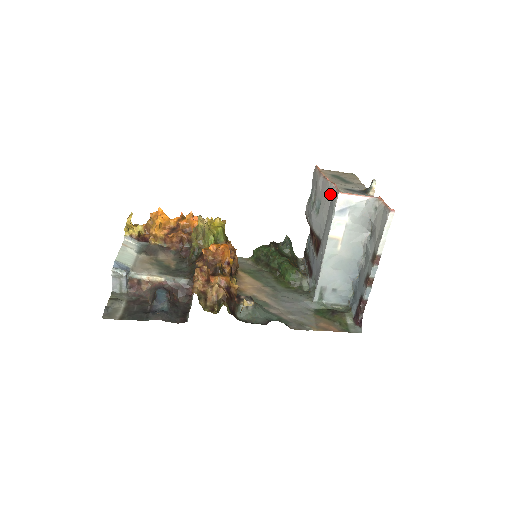
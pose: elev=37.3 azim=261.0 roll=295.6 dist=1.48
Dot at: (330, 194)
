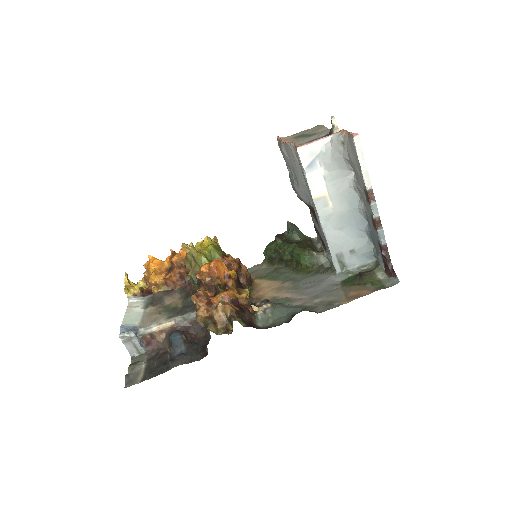
Dot at: (295, 155)
